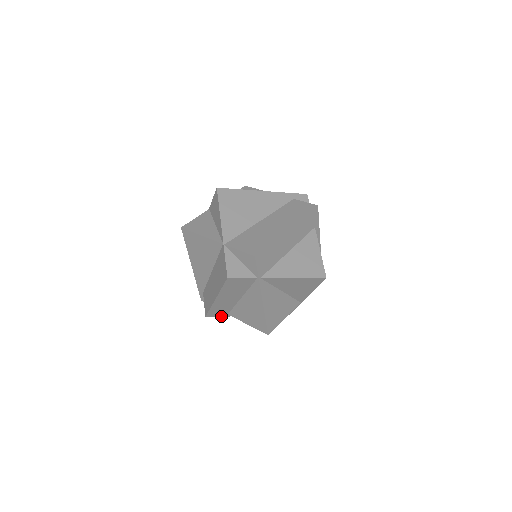
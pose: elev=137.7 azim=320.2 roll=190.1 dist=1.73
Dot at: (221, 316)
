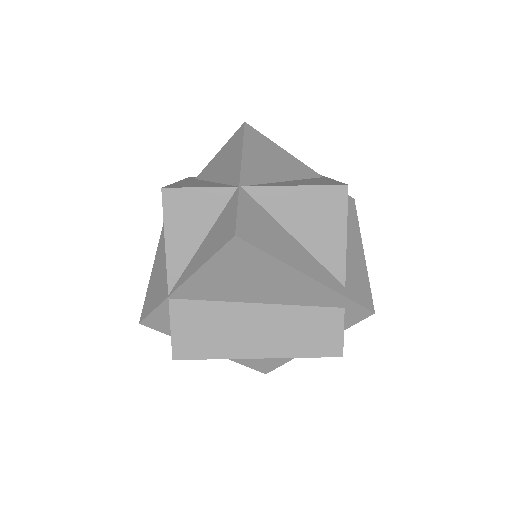
Dot at: occluded
